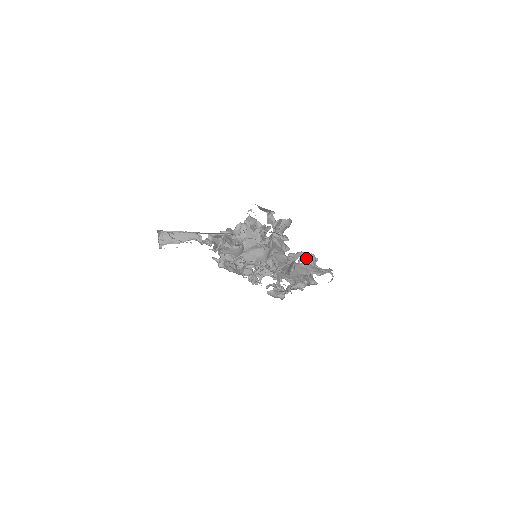
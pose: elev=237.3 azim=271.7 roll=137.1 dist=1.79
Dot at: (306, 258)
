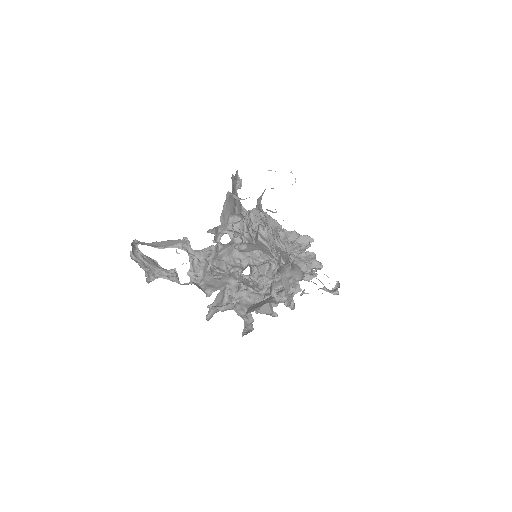
Dot at: occluded
